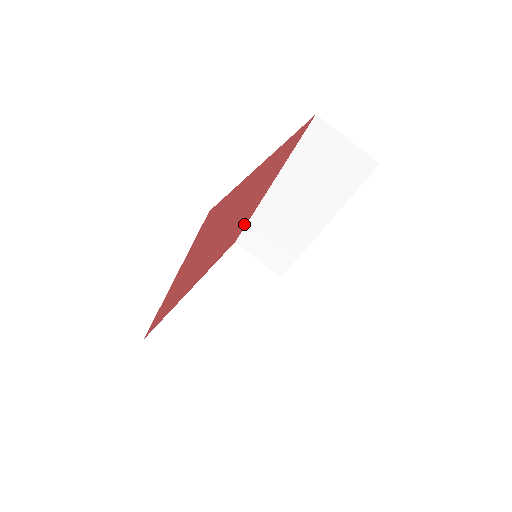
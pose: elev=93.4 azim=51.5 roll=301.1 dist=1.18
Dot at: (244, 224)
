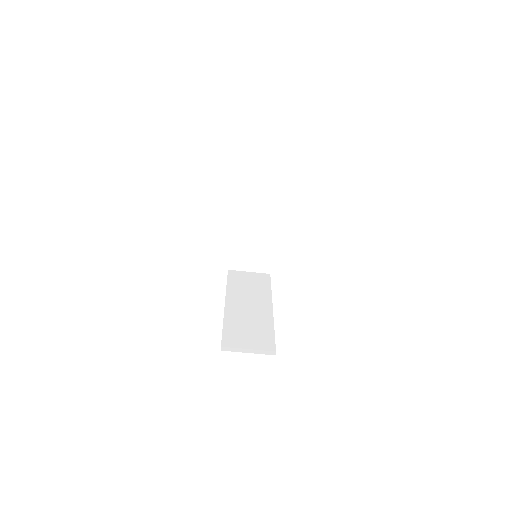
Dot at: occluded
